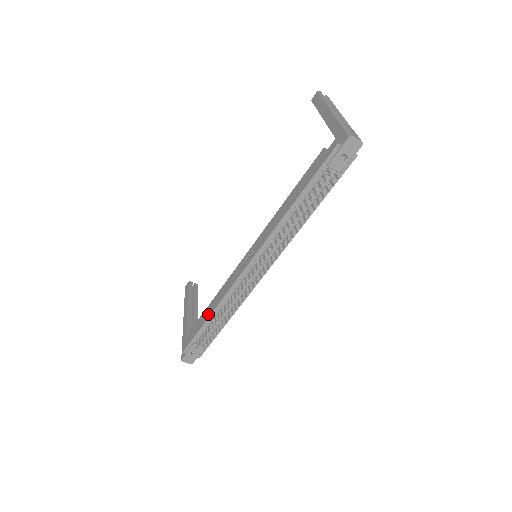
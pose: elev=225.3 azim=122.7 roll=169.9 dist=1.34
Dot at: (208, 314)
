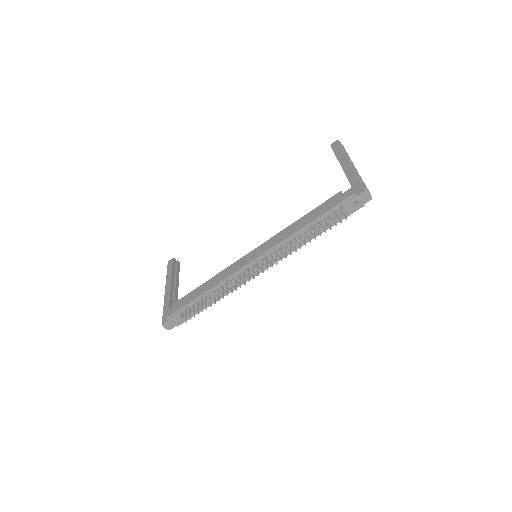
Dot at: (200, 292)
